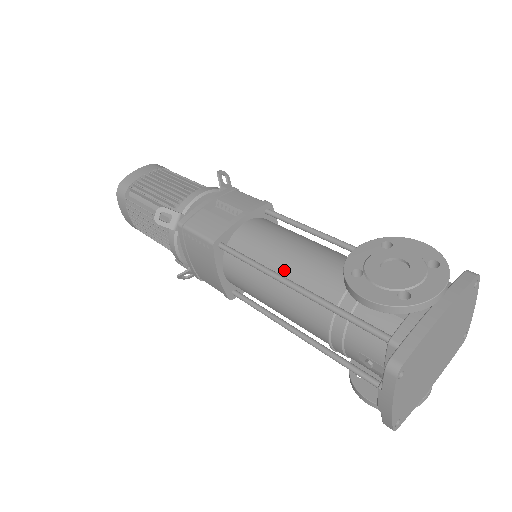
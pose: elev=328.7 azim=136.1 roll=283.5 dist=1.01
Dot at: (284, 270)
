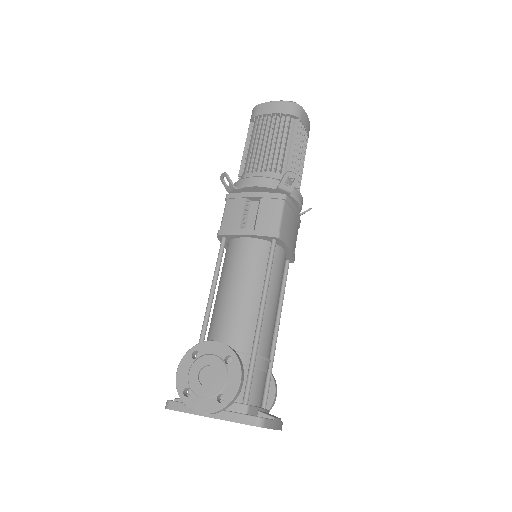
Dot at: (220, 296)
